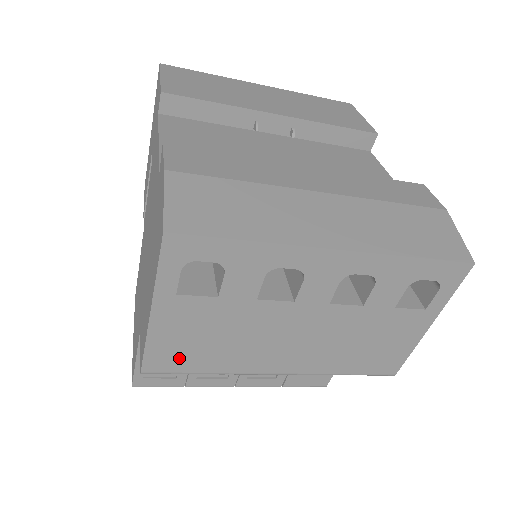
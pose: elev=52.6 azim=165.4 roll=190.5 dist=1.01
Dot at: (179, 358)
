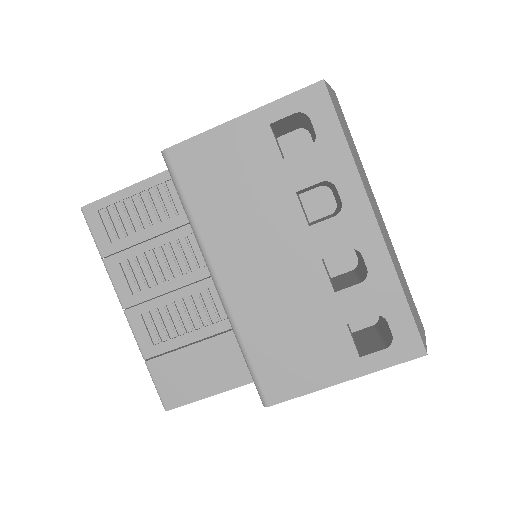
Dot at: (198, 172)
